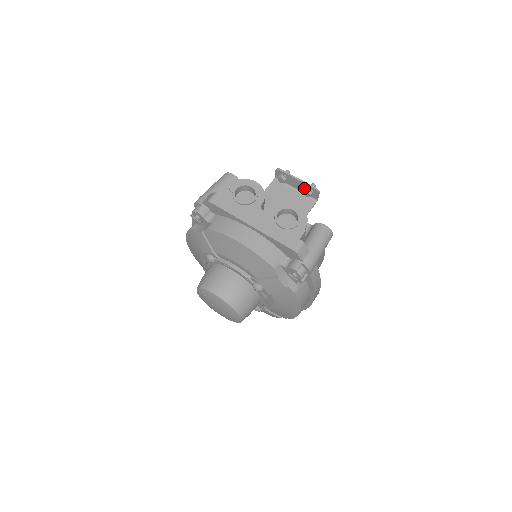
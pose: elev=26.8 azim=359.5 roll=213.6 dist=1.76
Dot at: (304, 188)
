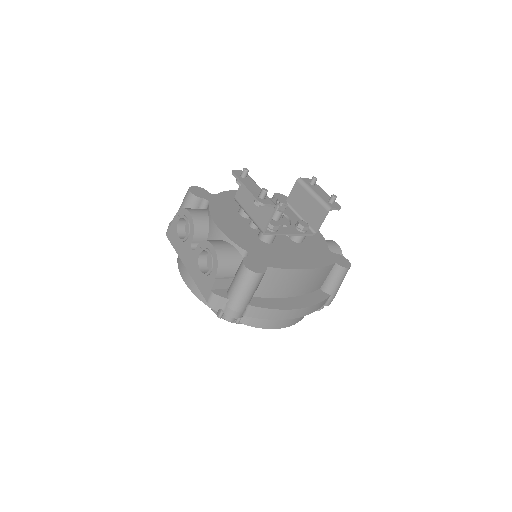
Dot at: occluded
